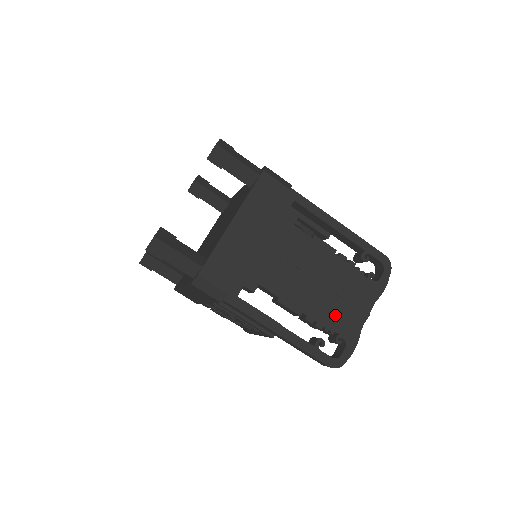
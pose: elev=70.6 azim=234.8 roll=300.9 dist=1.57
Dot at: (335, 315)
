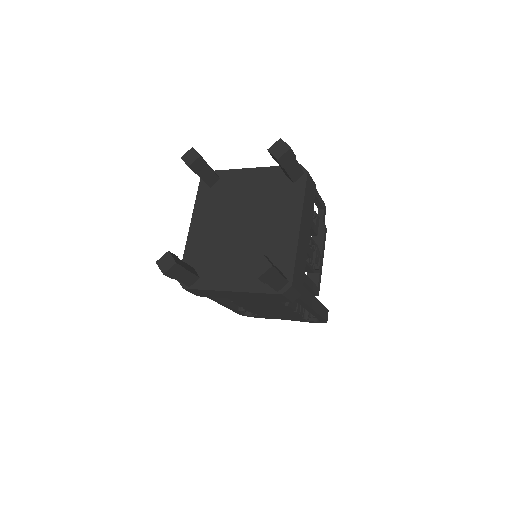
Dot at: (263, 313)
